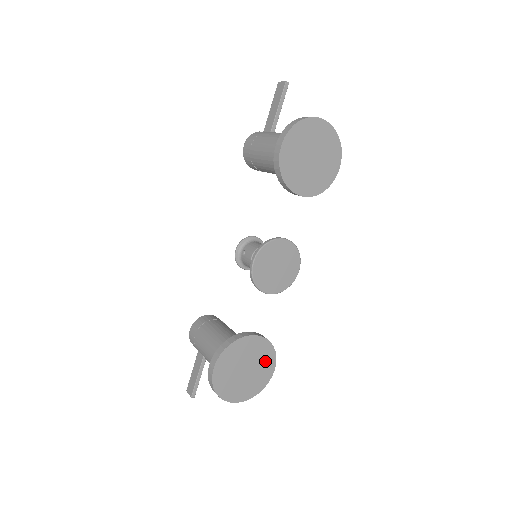
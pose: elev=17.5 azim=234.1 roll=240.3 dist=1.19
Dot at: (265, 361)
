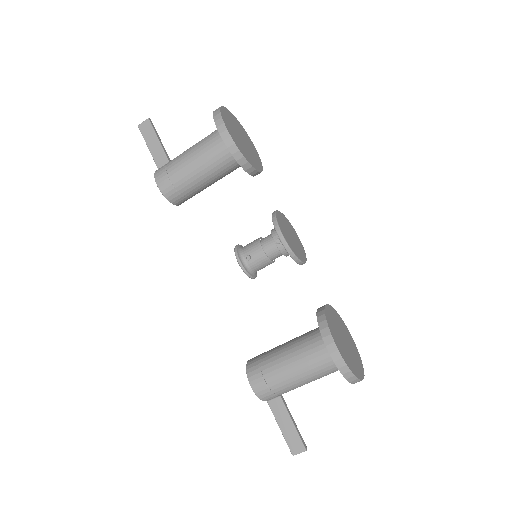
Dot at: (343, 328)
